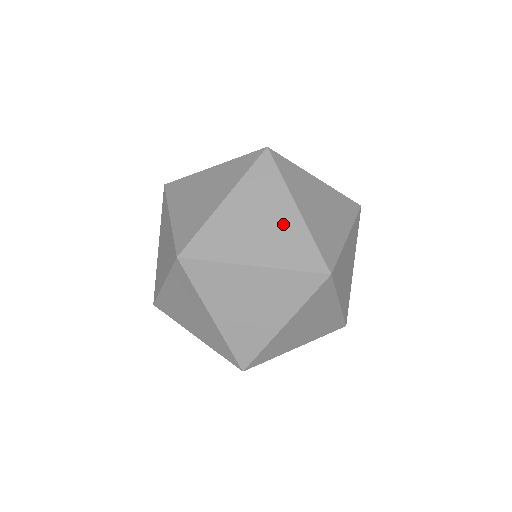
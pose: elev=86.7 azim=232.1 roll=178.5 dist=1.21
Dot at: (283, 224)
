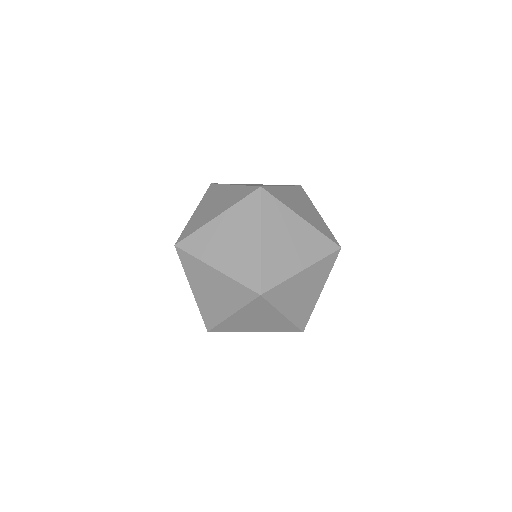
Dot at: (314, 214)
